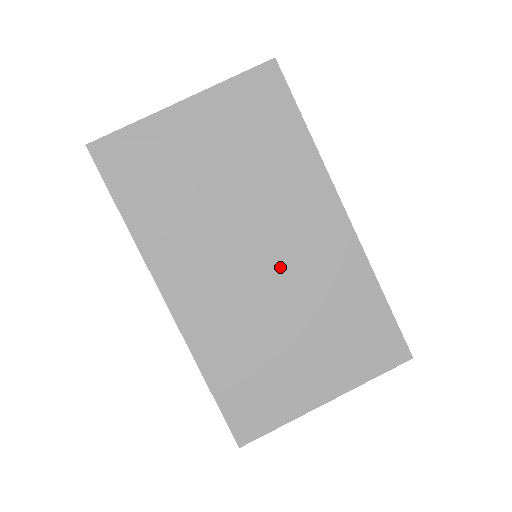
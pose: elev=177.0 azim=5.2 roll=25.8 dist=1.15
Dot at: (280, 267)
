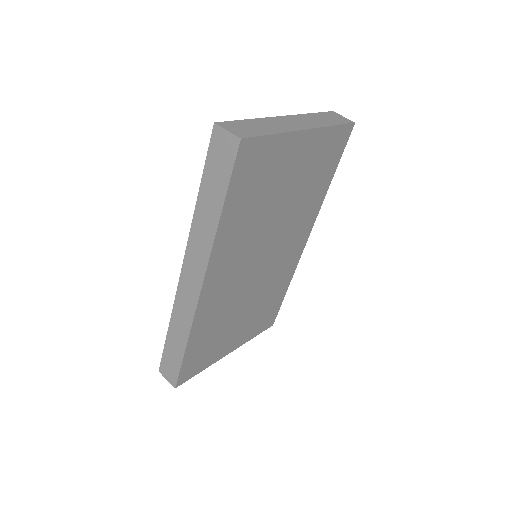
Dot at: (266, 269)
